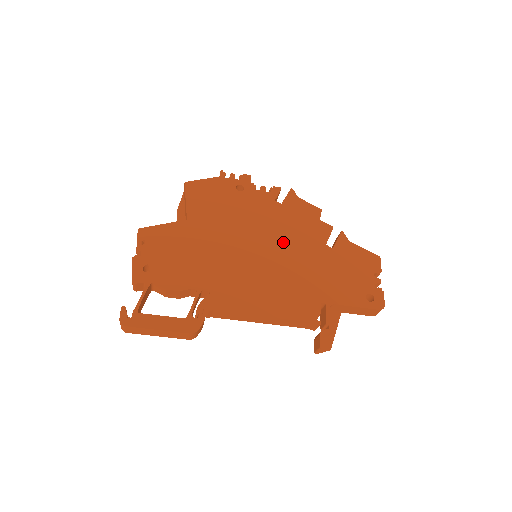
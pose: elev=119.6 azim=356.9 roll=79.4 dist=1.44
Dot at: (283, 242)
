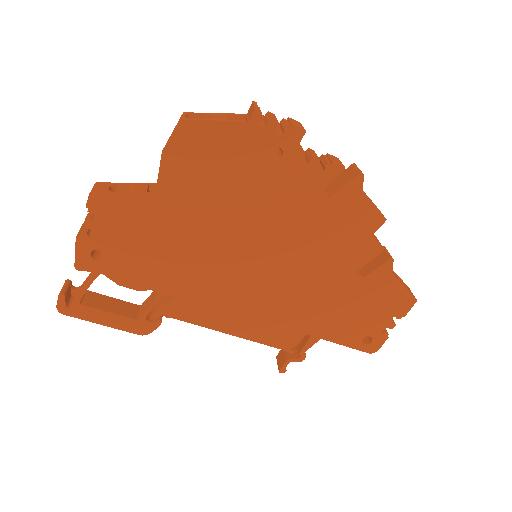
Dot at: (299, 257)
